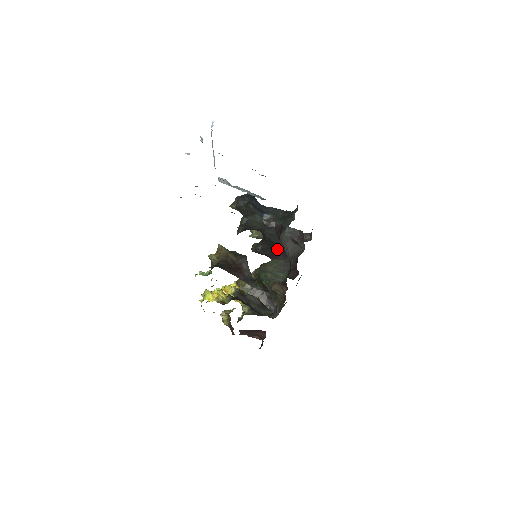
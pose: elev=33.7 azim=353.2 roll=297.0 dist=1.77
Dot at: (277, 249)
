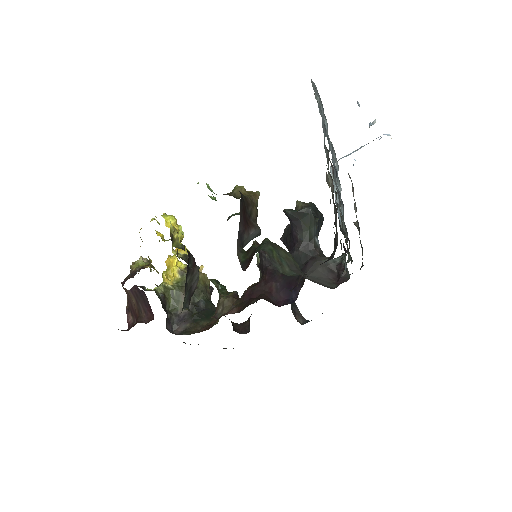
Dot at: occluded
